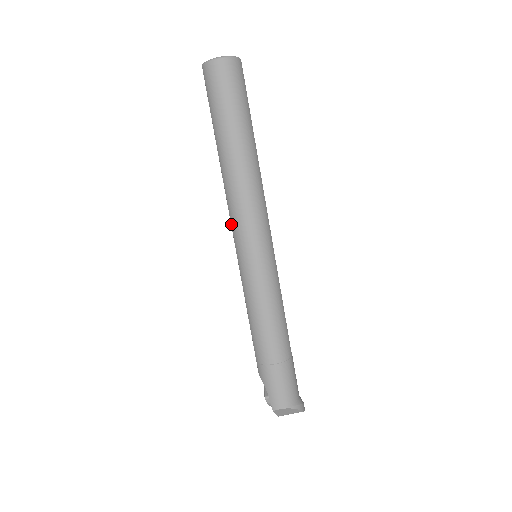
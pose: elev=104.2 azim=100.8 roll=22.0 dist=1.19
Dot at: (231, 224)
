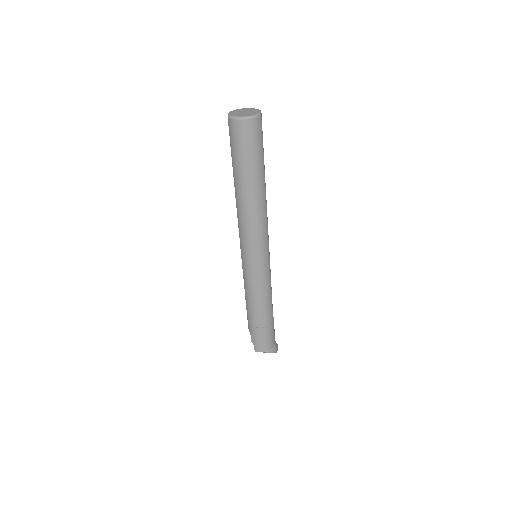
Dot at: (239, 236)
